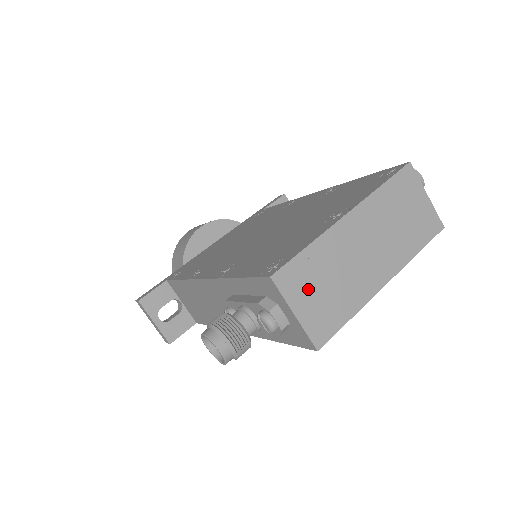
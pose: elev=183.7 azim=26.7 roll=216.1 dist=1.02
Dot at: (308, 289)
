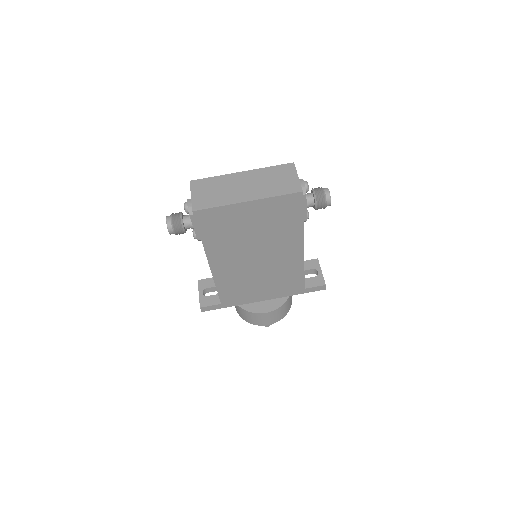
Dot at: (204, 190)
